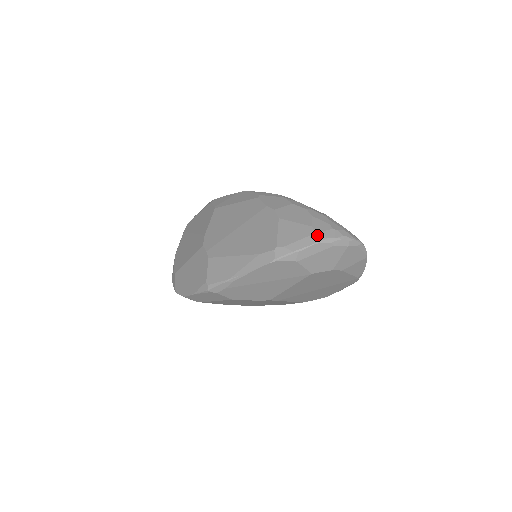
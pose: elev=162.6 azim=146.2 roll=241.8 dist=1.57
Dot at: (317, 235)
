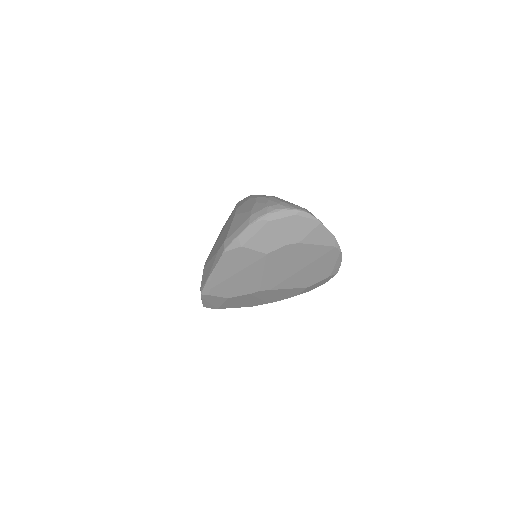
Dot at: (252, 217)
